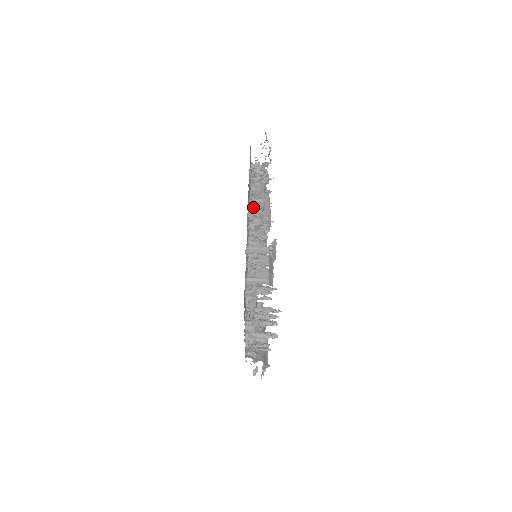
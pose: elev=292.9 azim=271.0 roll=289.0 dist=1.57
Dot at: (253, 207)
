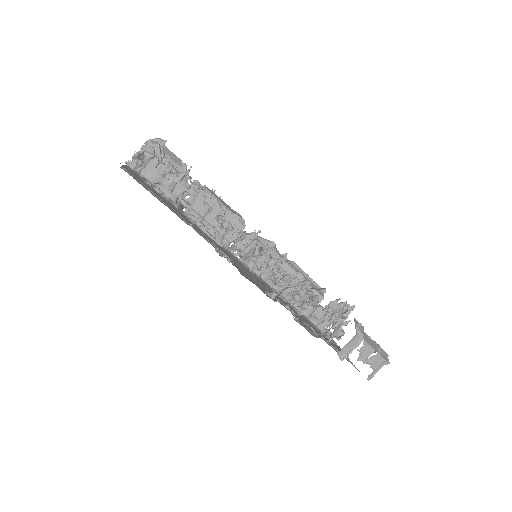
Dot at: (217, 234)
